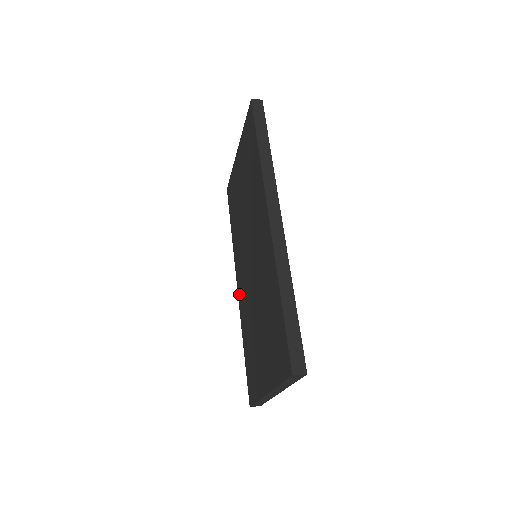
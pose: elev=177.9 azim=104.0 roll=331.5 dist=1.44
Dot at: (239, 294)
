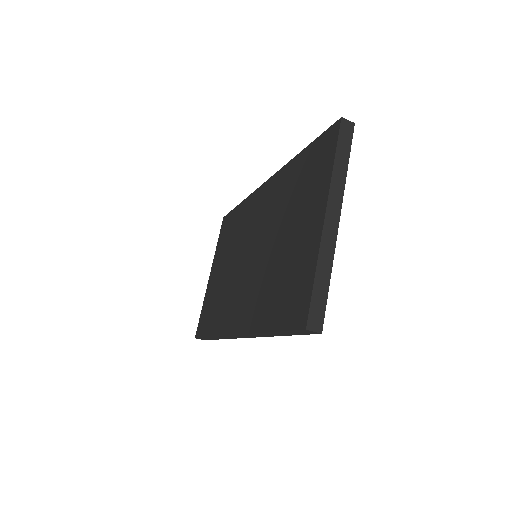
Dot at: (240, 325)
